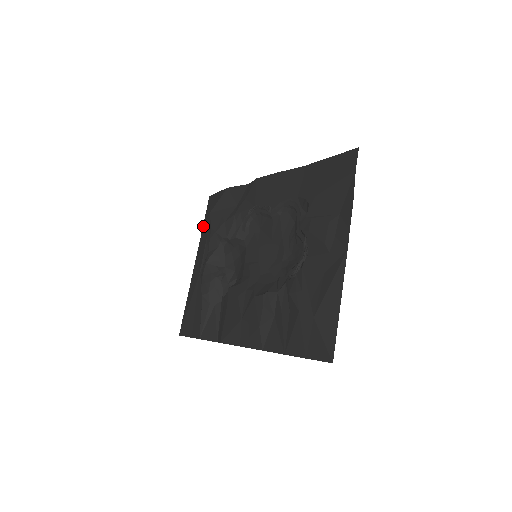
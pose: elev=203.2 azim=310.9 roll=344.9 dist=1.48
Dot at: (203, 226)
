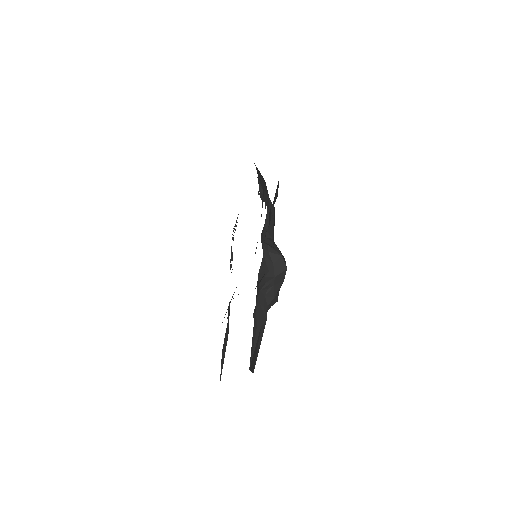
Dot at: occluded
